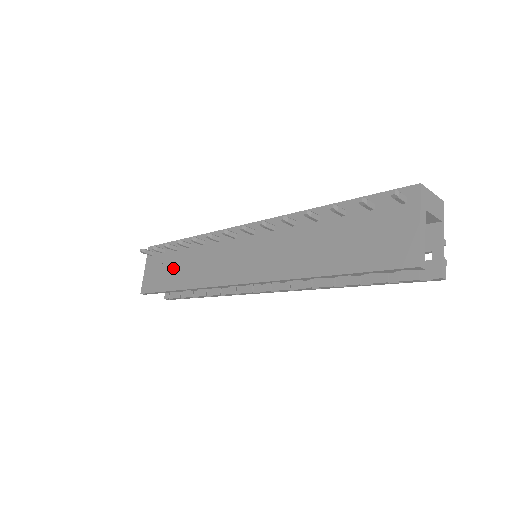
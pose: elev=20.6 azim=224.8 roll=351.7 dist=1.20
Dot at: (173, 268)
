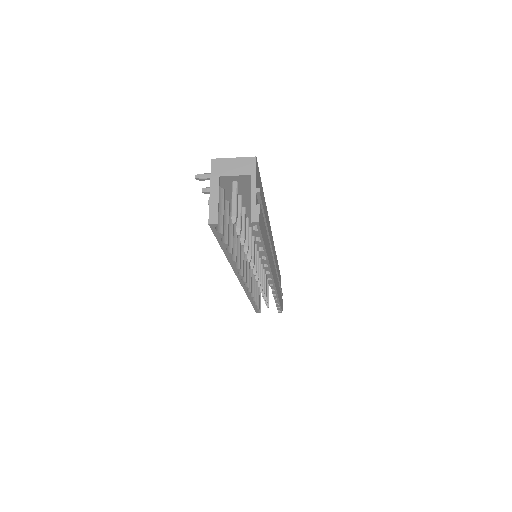
Dot at: occluded
